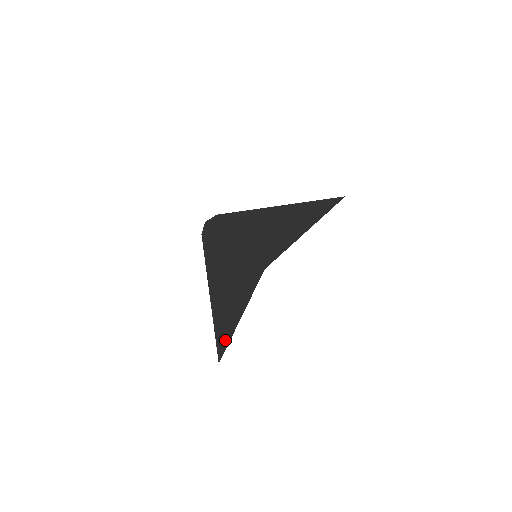
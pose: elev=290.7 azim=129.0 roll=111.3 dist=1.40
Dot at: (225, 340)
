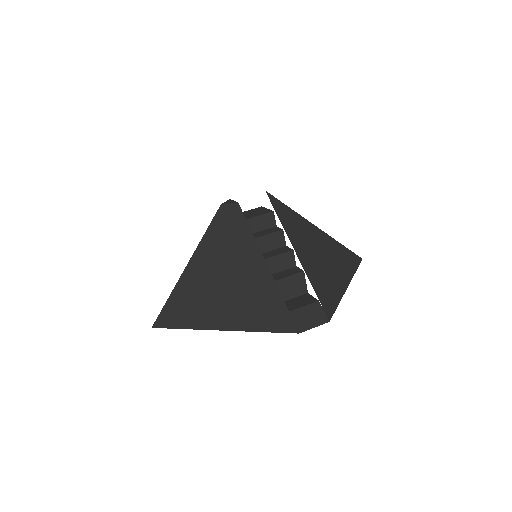
Dot at: occluded
